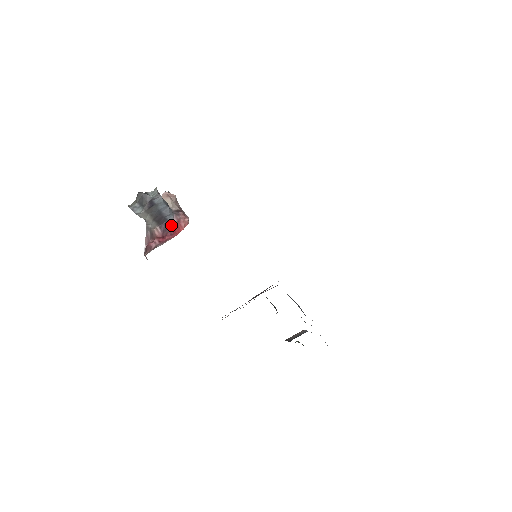
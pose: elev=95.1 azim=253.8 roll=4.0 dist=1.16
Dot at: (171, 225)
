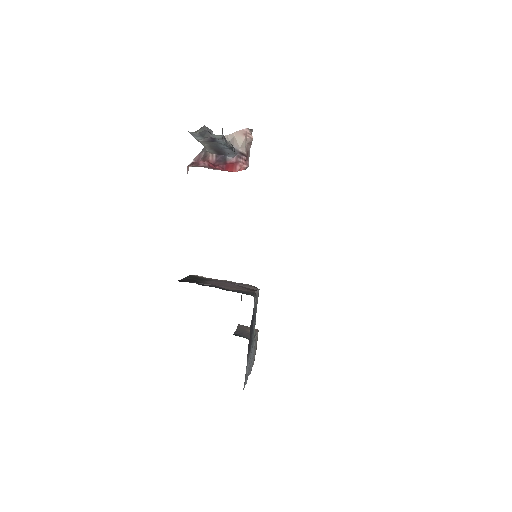
Dot at: (228, 161)
